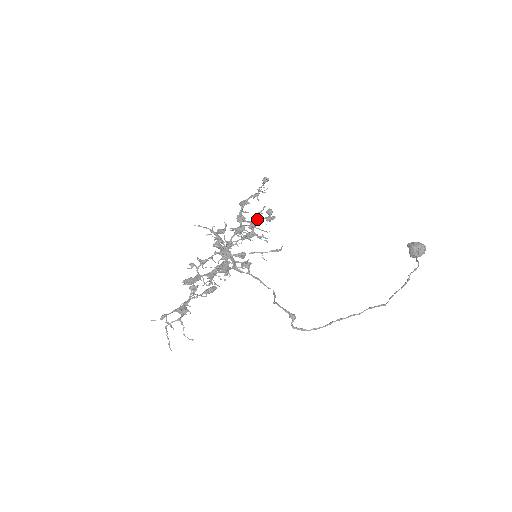
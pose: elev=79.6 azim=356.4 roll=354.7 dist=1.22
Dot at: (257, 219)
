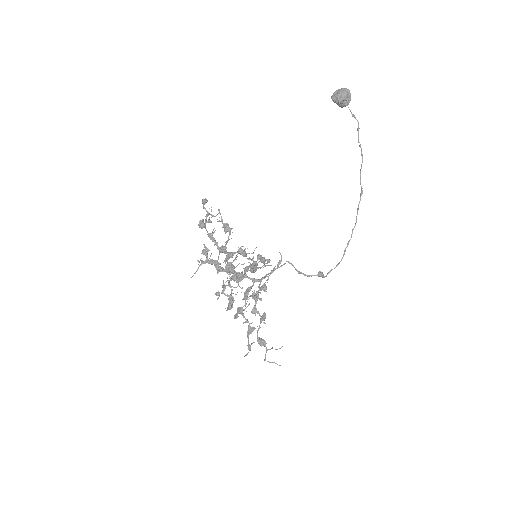
Dot at: (242, 250)
